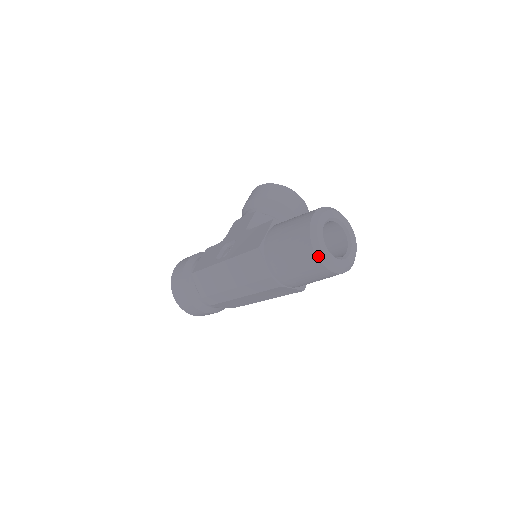
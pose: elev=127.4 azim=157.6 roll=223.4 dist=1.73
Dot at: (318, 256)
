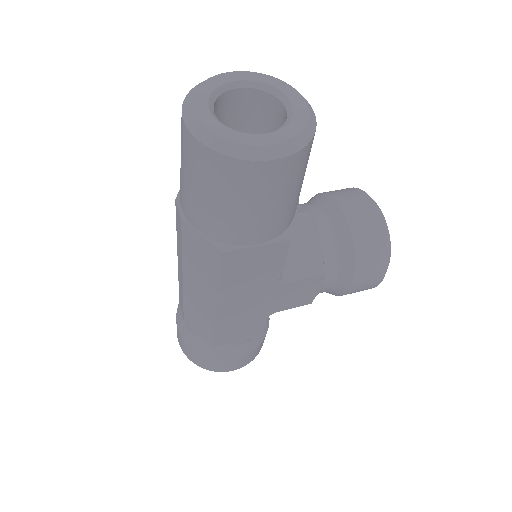
Dot at: (184, 105)
